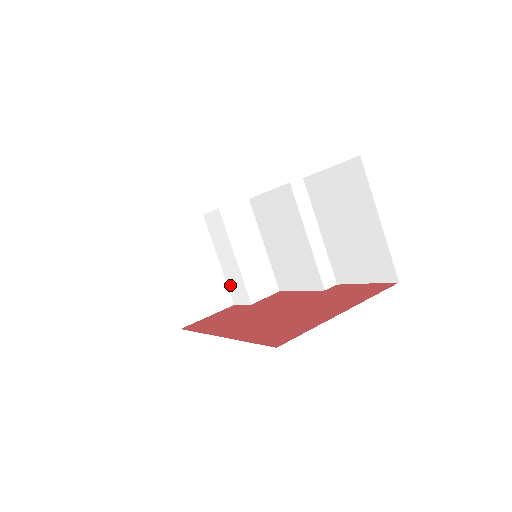
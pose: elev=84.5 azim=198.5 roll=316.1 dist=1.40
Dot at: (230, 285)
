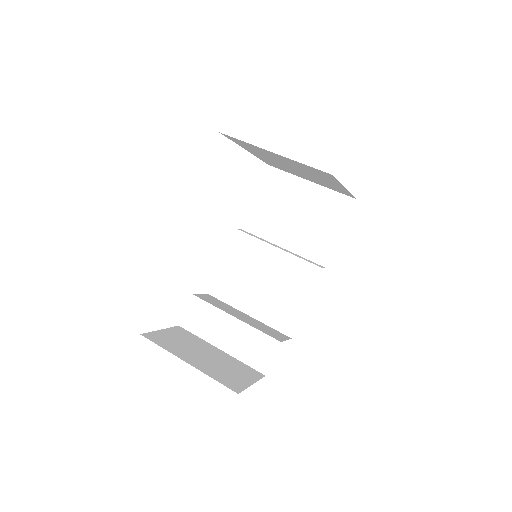
Dot at: (248, 358)
